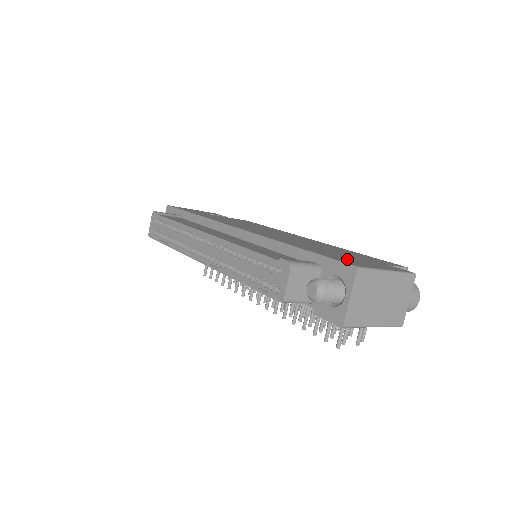
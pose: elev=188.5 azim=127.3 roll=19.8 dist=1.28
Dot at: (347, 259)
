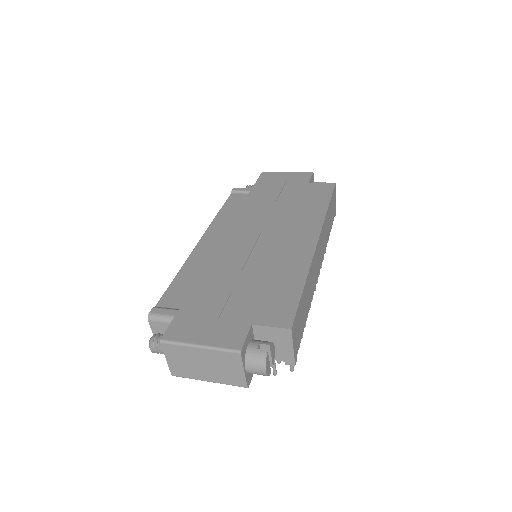
Dot at: (198, 318)
